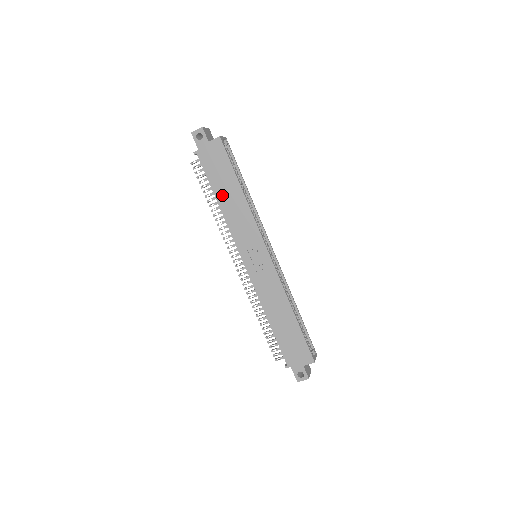
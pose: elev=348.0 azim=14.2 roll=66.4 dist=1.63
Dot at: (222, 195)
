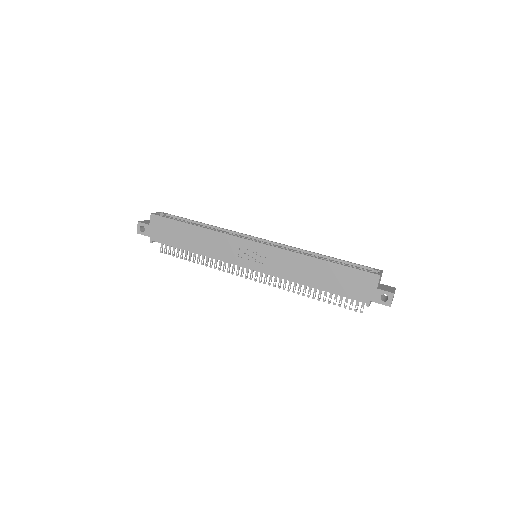
Dot at: (190, 245)
